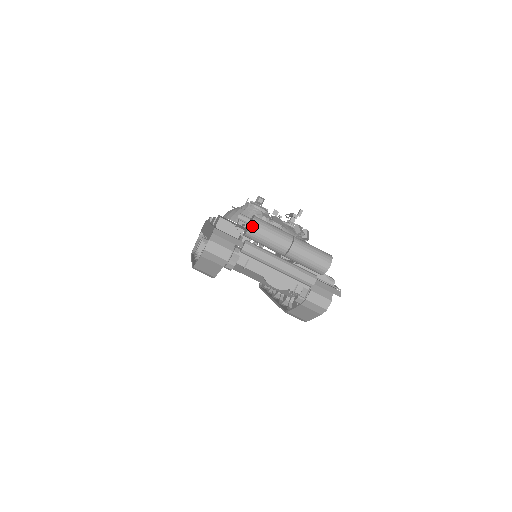
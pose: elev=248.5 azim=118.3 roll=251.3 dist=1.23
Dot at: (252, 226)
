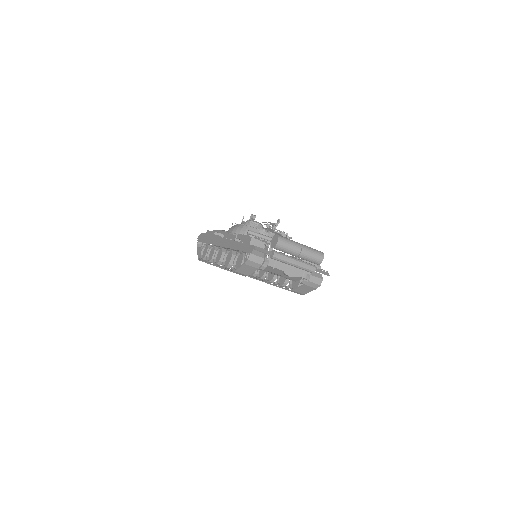
Dot at: (279, 242)
